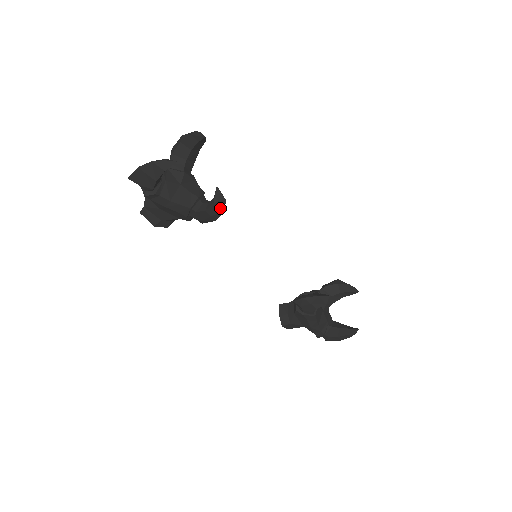
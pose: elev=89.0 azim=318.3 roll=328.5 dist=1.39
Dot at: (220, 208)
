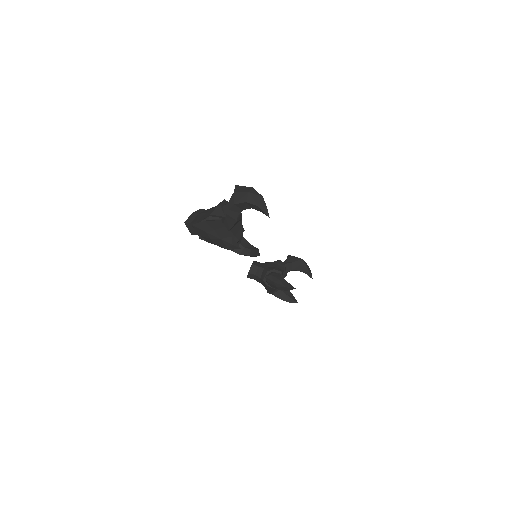
Dot at: (252, 256)
